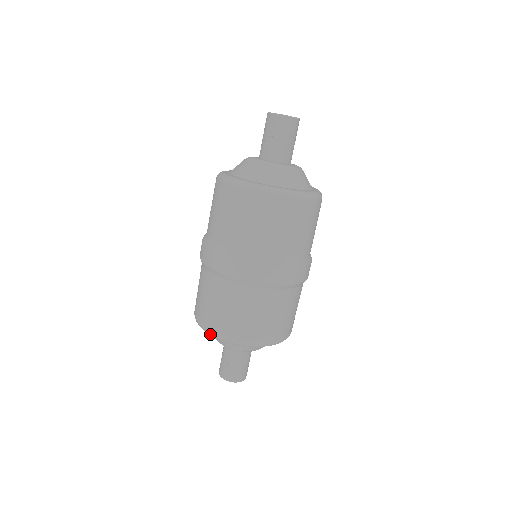
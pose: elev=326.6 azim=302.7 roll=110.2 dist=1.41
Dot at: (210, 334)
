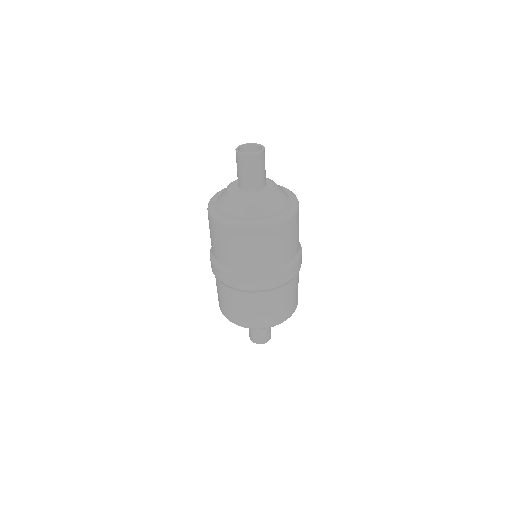
Dot at: occluded
